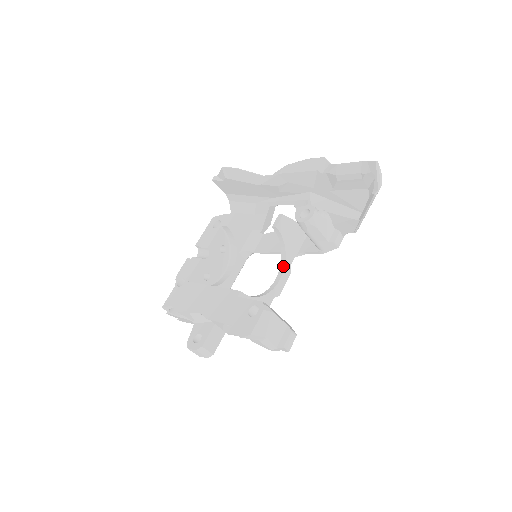
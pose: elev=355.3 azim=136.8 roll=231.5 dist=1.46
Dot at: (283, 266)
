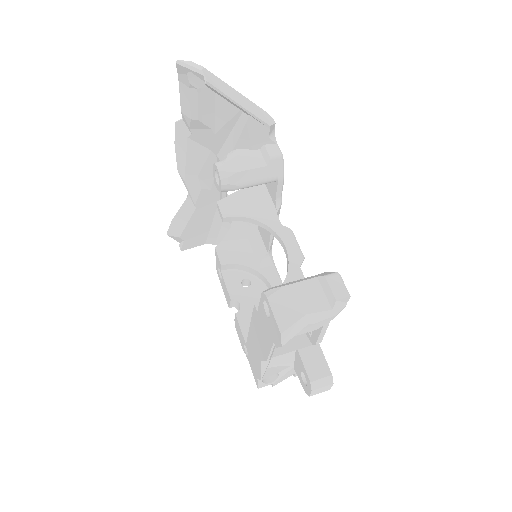
Dot at: (275, 234)
